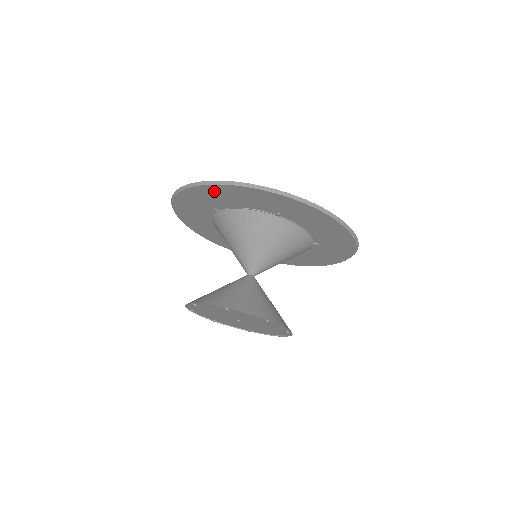
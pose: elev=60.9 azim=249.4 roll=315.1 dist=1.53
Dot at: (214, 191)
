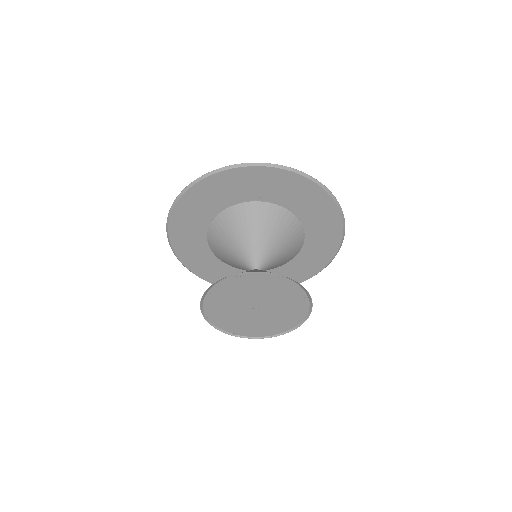
Dot at: (200, 193)
